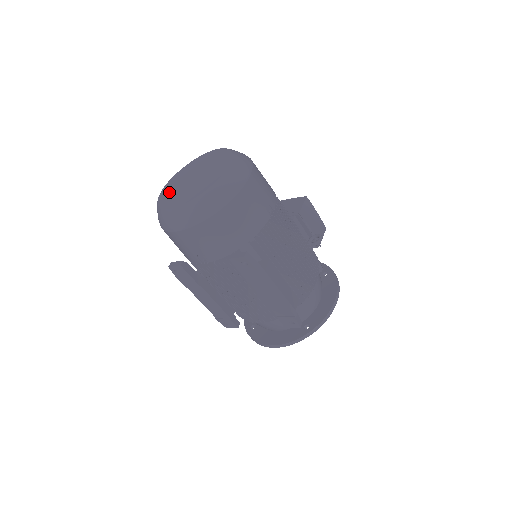
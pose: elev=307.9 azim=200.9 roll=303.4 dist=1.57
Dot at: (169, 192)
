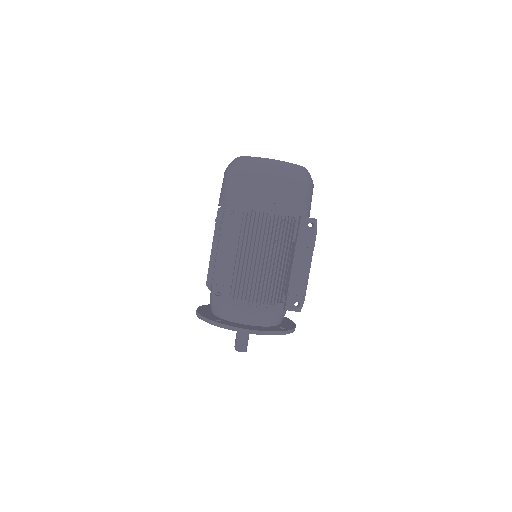
Dot at: occluded
